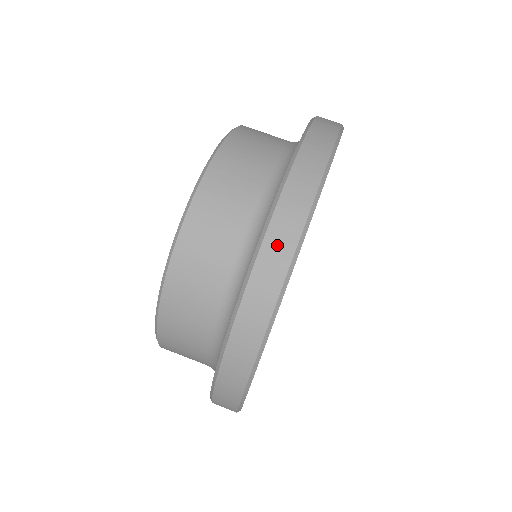
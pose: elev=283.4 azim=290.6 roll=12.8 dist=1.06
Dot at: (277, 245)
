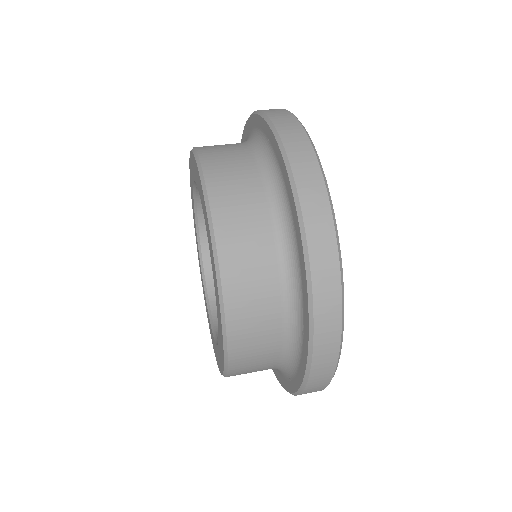
Dot at: occluded
